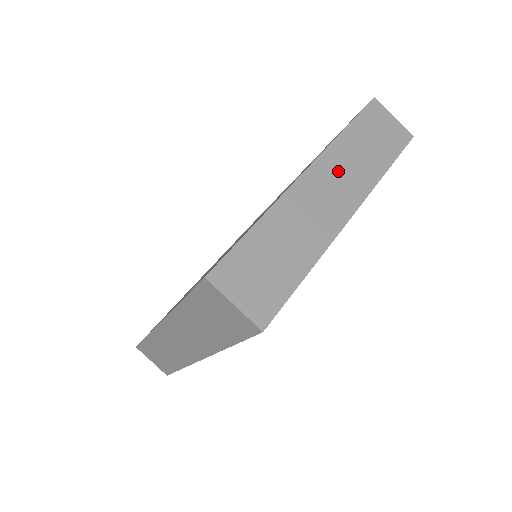
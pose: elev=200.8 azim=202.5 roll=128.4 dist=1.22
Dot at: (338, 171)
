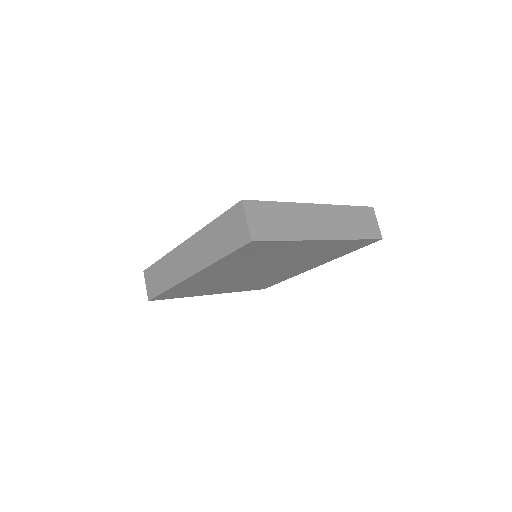
Dot at: (332, 218)
